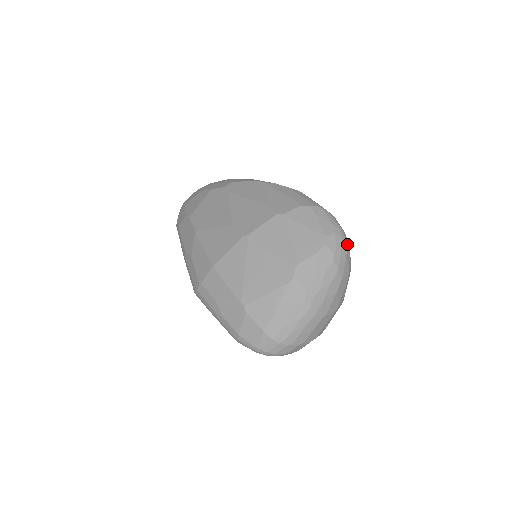
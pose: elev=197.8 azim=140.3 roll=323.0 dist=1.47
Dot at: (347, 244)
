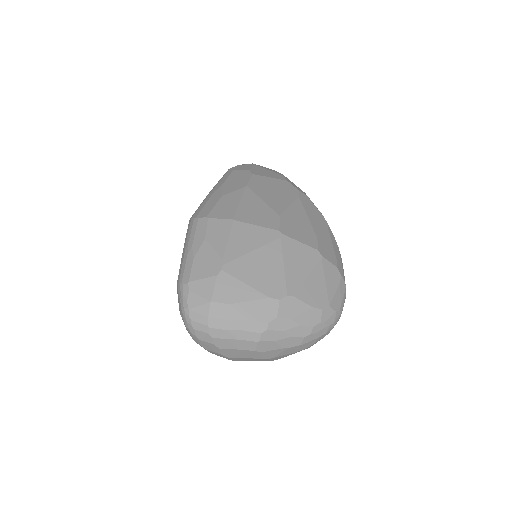
Dot at: occluded
